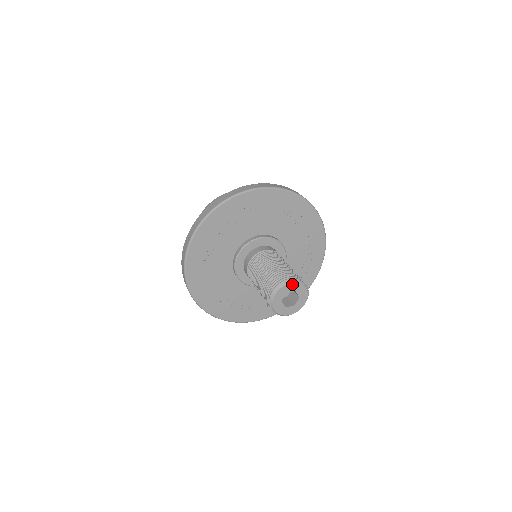
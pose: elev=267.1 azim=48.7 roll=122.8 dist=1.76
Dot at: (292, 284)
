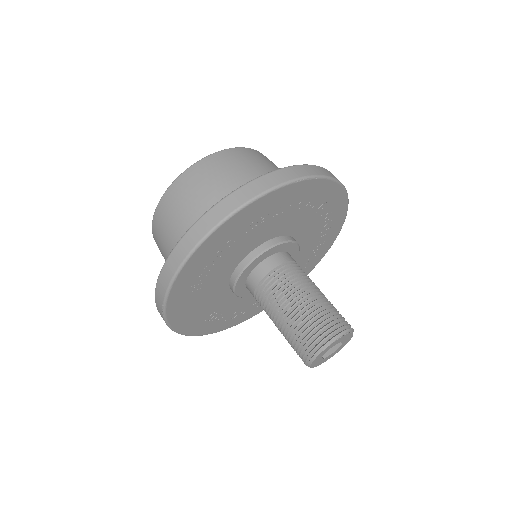
Dot at: (340, 338)
